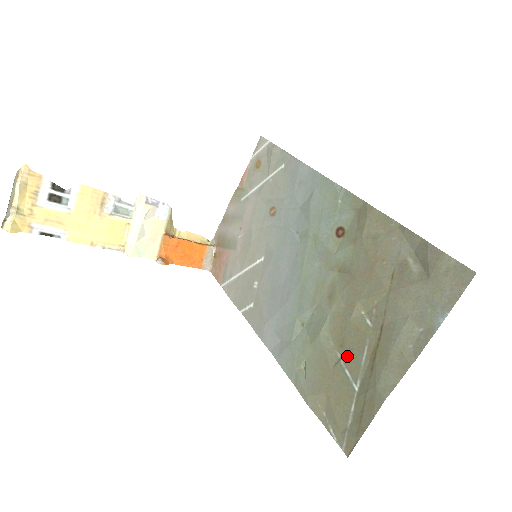
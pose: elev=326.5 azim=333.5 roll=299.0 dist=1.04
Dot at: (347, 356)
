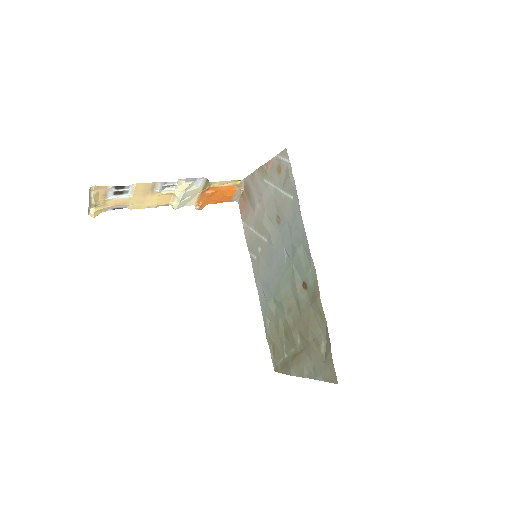
Dot at: (286, 341)
